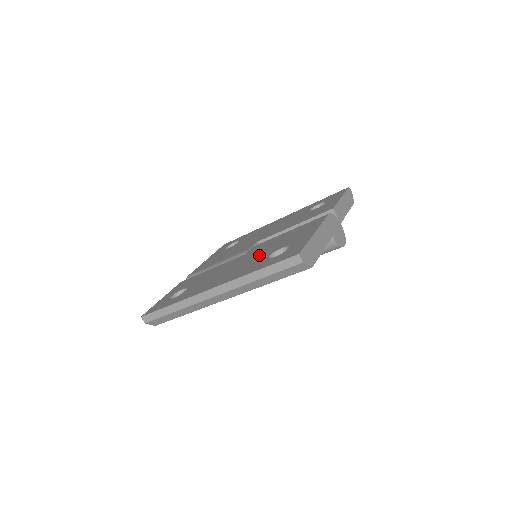
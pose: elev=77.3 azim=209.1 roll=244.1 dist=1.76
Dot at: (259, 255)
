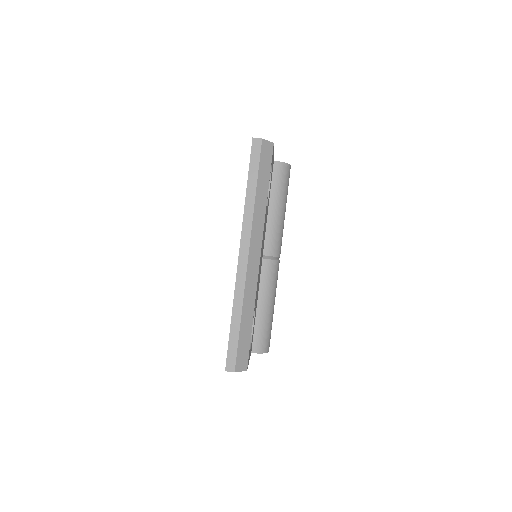
Dot at: occluded
